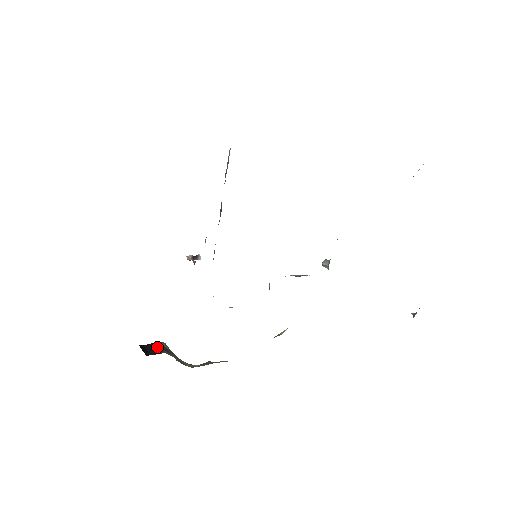
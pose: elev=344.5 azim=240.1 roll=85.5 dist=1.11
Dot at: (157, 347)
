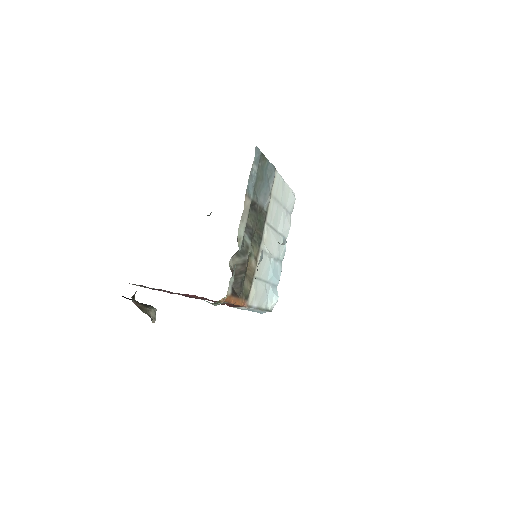
Dot at: (142, 303)
